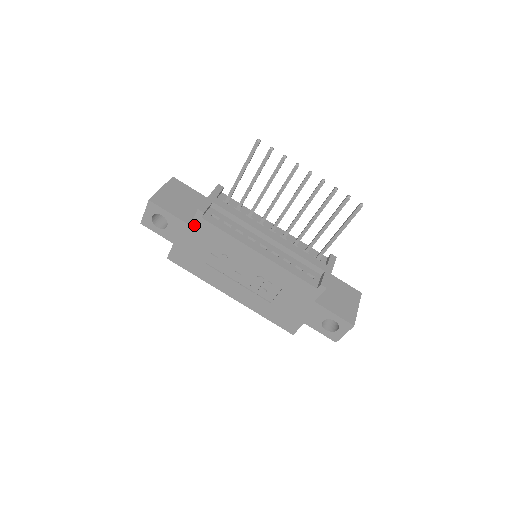
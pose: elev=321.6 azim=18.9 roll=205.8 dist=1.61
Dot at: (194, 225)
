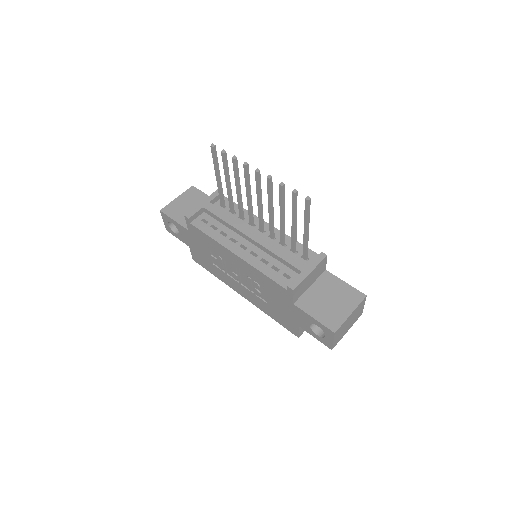
Dot at: (190, 230)
